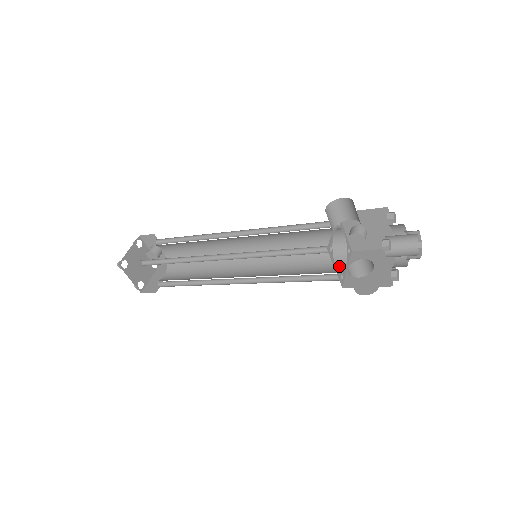
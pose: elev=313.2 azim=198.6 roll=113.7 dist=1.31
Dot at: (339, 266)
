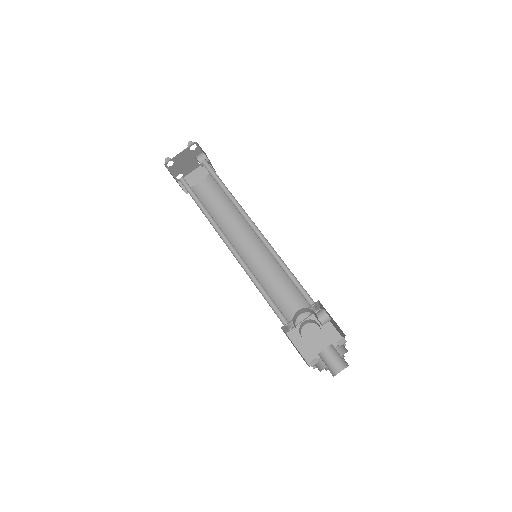
Dot at: (299, 316)
